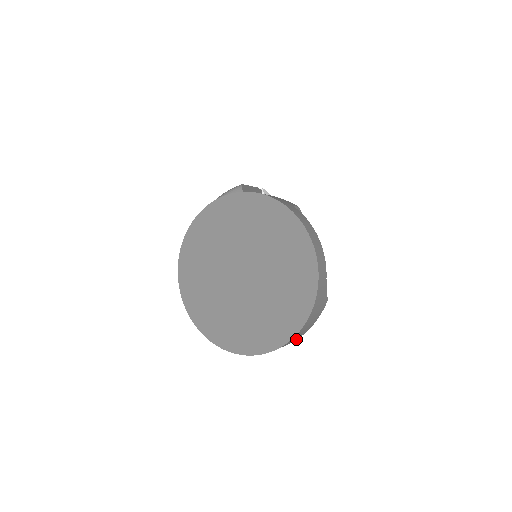
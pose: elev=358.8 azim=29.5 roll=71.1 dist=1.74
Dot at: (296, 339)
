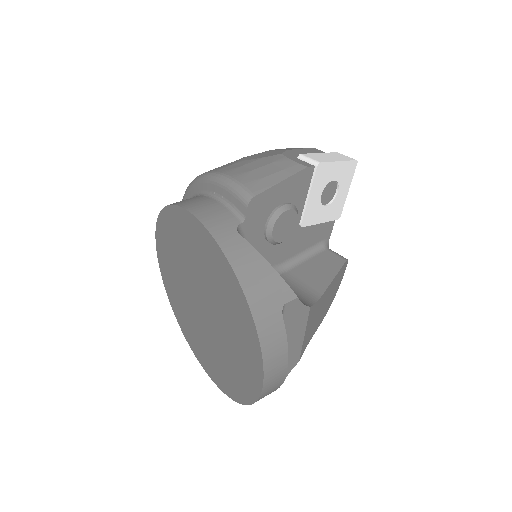
Dot at: occluded
